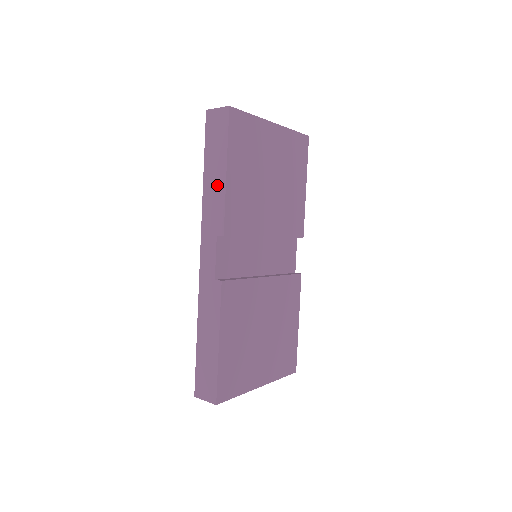
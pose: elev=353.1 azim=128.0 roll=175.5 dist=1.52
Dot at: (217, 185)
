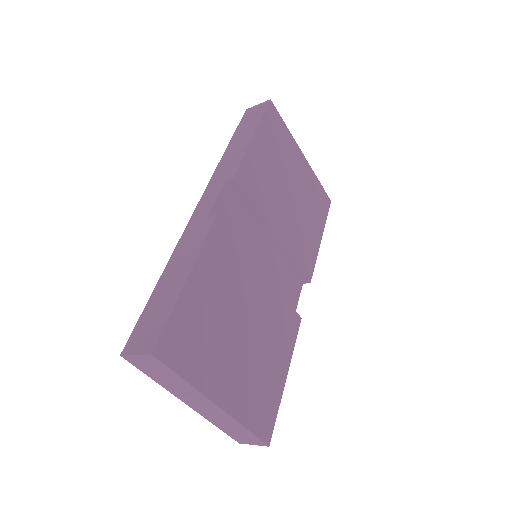
Dot at: (240, 147)
